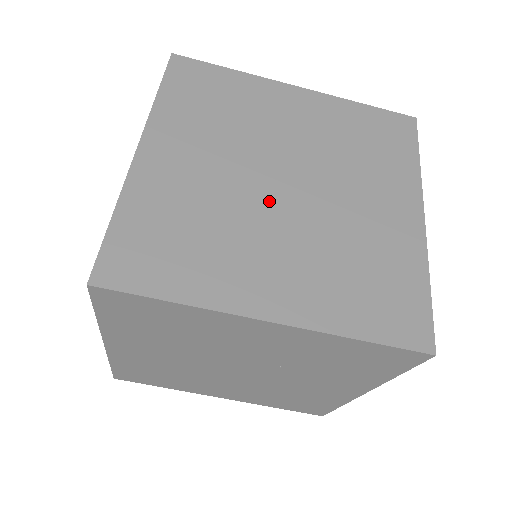
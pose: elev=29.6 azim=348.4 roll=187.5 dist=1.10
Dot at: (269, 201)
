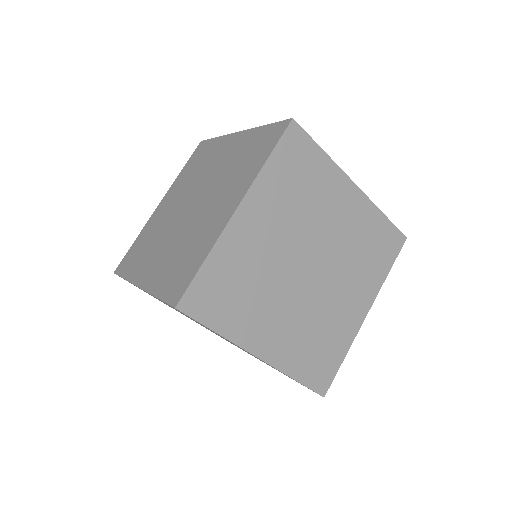
Dot at: (295, 278)
